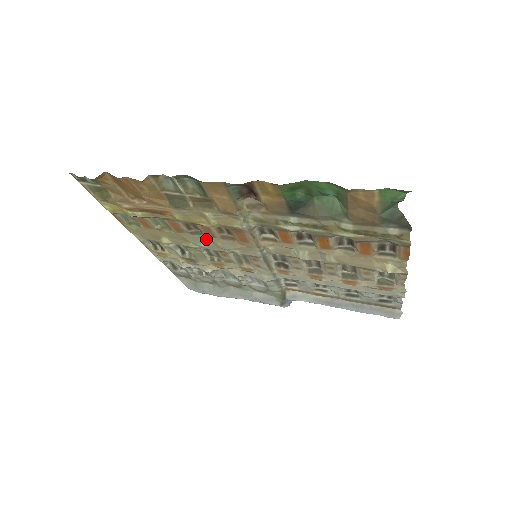
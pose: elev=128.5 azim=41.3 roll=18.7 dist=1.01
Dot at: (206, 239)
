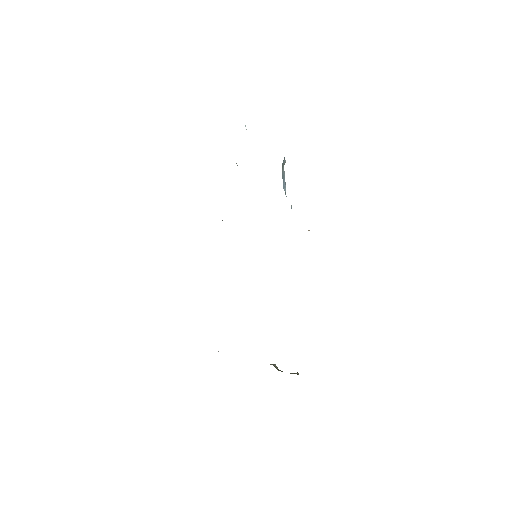
Dot at: occluded
